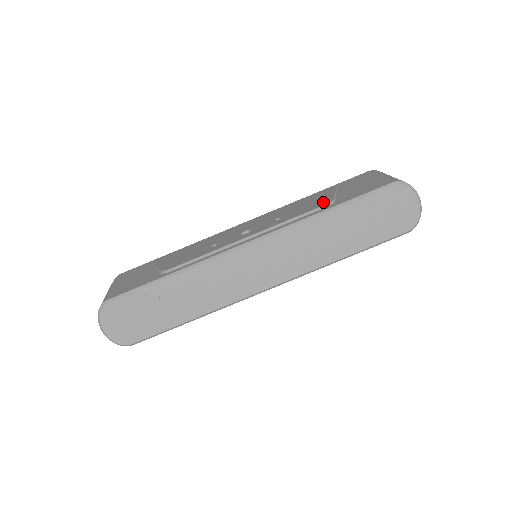
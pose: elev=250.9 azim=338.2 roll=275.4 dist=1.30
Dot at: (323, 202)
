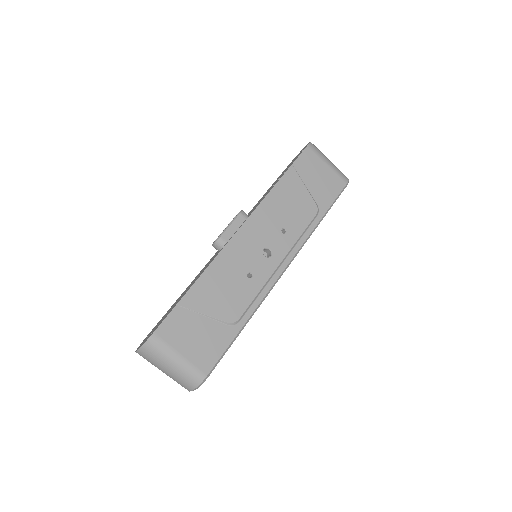
Dot at: (311, 208)
